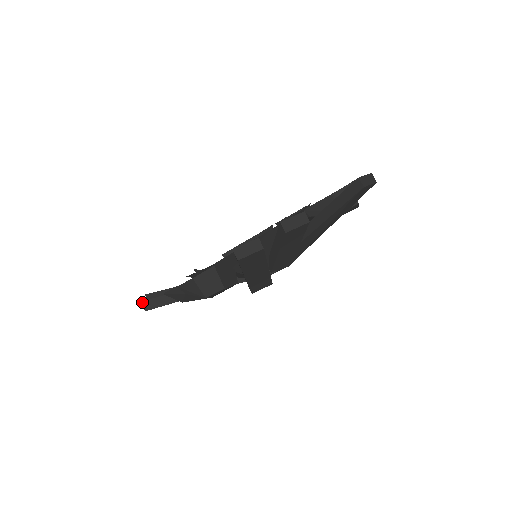
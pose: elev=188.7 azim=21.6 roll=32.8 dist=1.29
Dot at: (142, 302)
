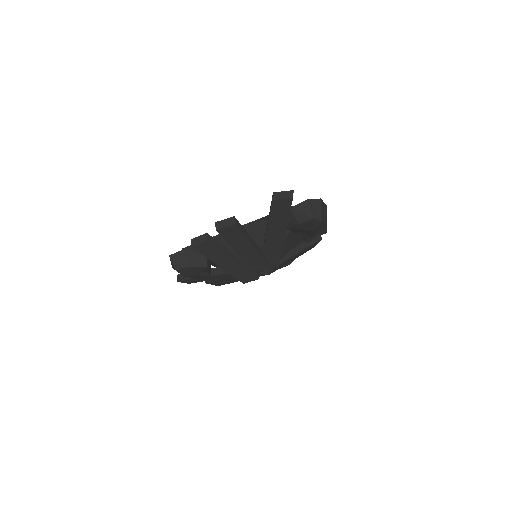
Dot at: (177, 275)
